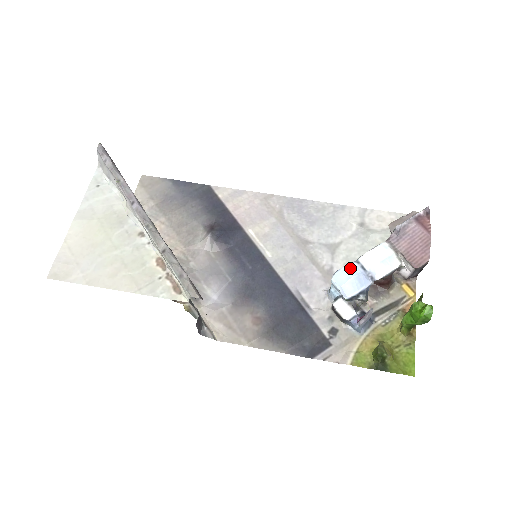
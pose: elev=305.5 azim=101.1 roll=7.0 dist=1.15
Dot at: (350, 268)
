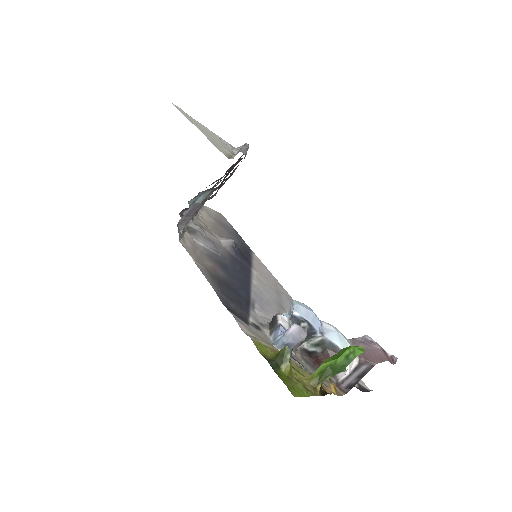
Dot at: occluded
